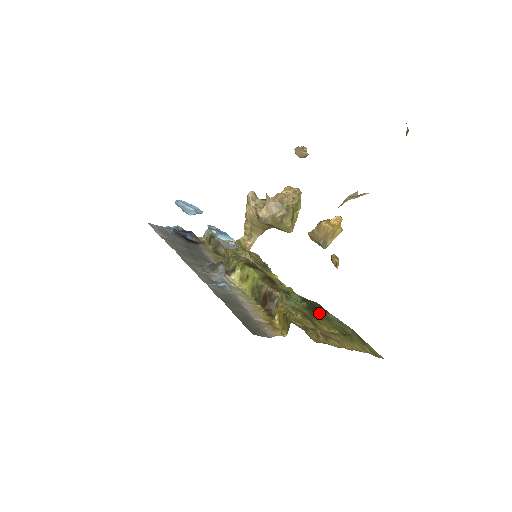
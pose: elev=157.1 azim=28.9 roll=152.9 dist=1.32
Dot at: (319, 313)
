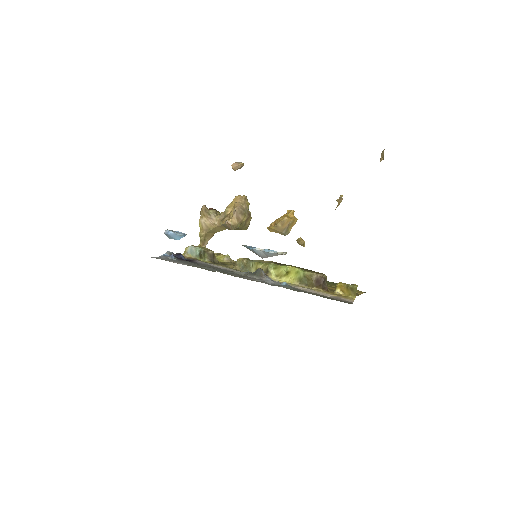
Dot at: occluded
